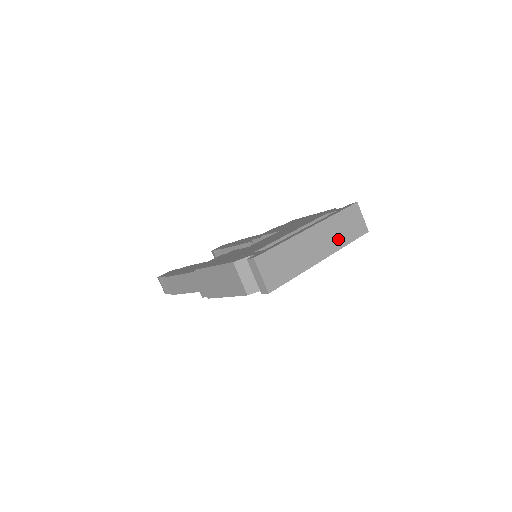
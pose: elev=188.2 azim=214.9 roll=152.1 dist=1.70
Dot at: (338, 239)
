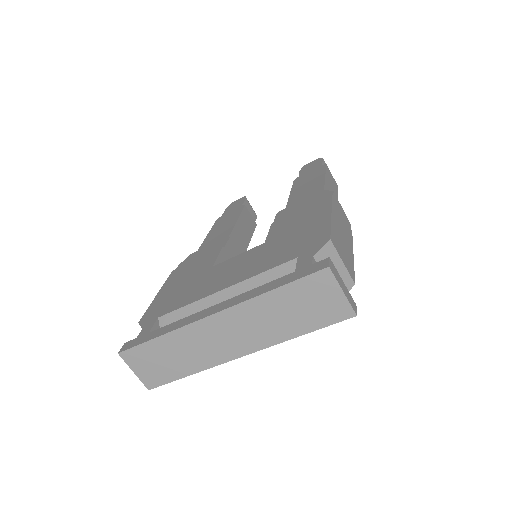
Dot at: (274, 329)
